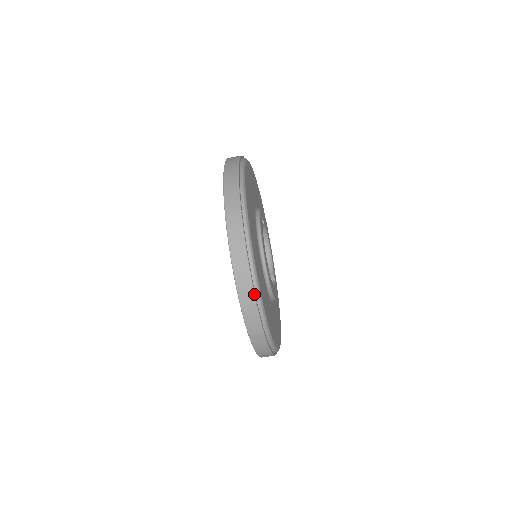
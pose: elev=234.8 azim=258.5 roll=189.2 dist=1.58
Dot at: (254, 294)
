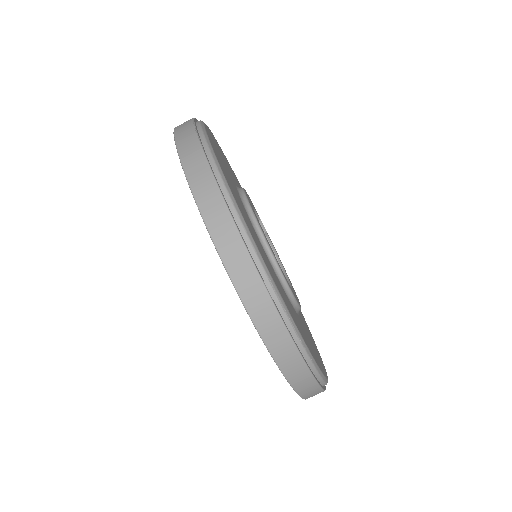
Dot at: (197, 137)
